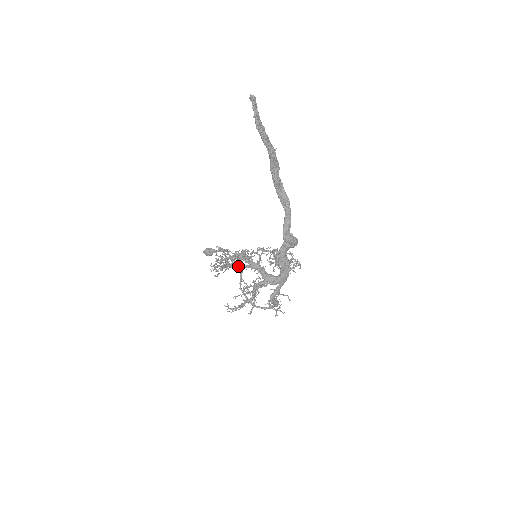
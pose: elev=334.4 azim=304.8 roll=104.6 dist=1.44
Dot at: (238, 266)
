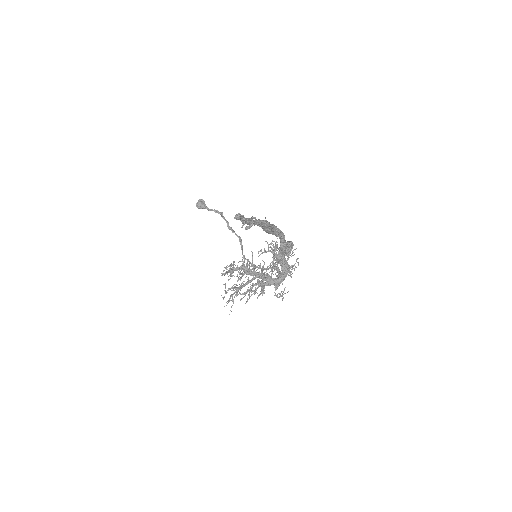
Dot at: (245, 285)
